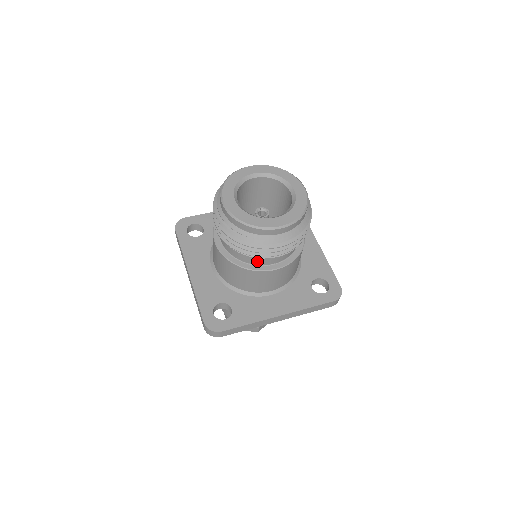
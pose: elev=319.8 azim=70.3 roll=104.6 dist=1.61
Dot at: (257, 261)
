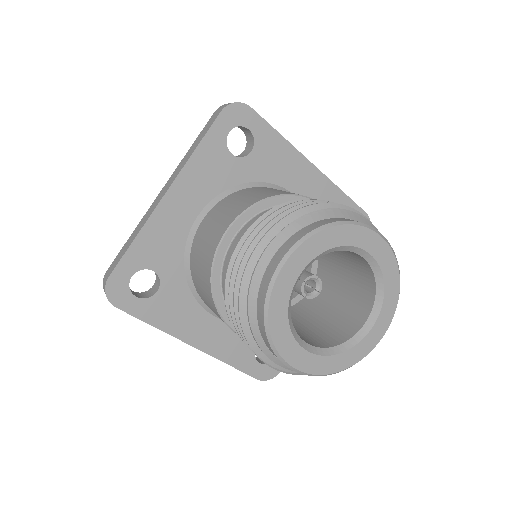
Dot at: occluded
